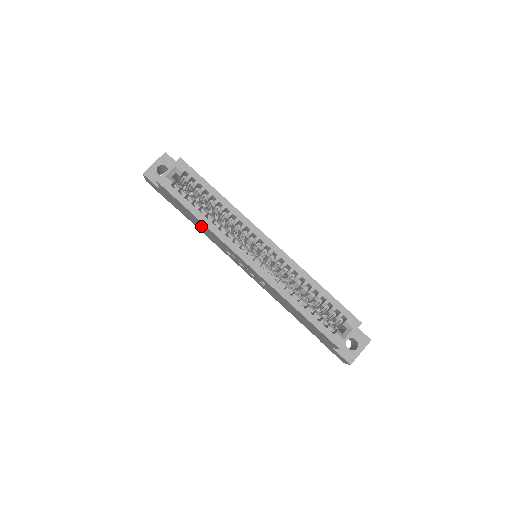
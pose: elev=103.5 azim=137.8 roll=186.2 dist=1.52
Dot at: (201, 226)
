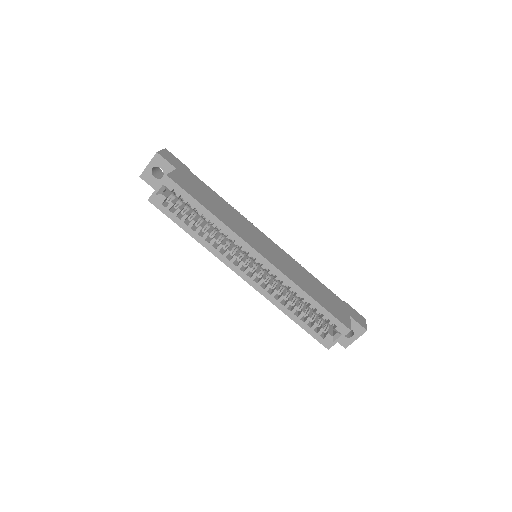
Dot at: occluded
